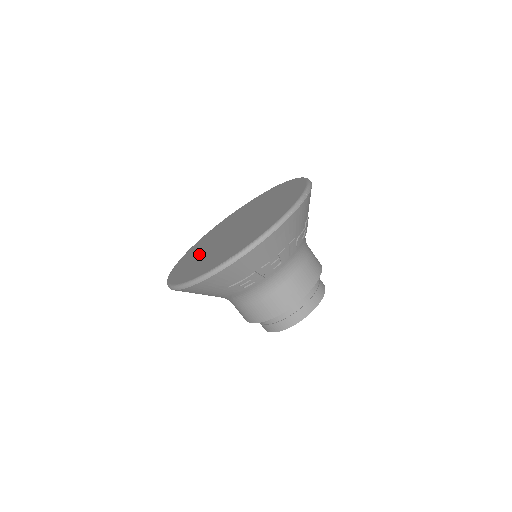
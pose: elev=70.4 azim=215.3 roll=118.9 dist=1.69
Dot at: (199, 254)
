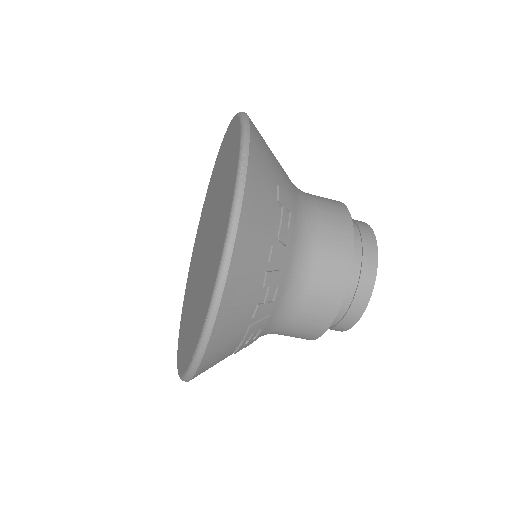
Dot at: (189, 295)
